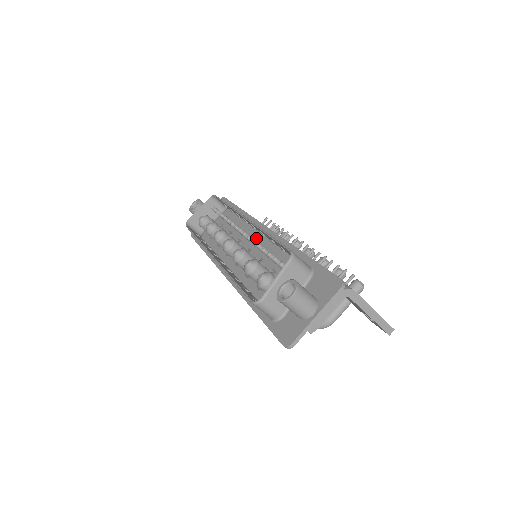
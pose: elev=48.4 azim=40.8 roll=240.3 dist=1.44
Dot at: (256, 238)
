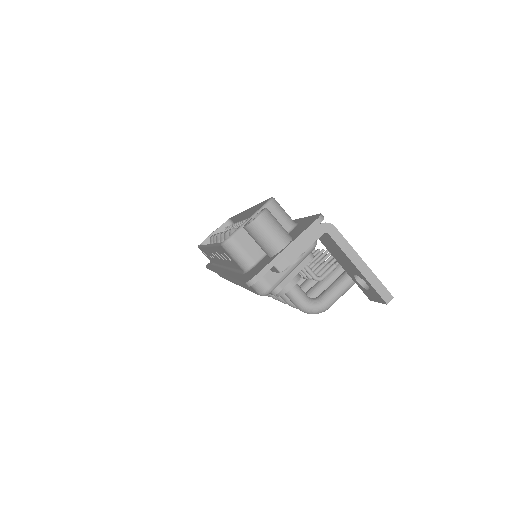
Dot at: occluded
